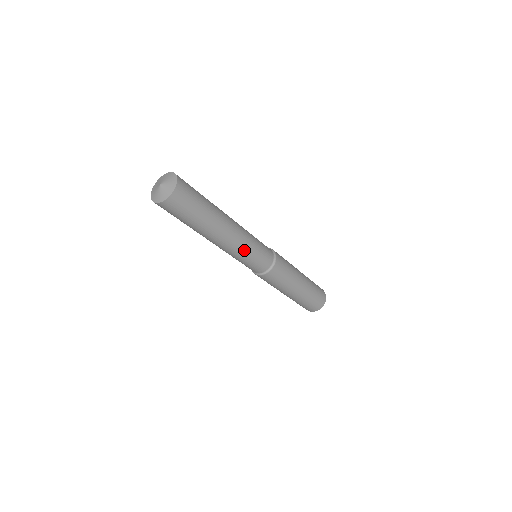
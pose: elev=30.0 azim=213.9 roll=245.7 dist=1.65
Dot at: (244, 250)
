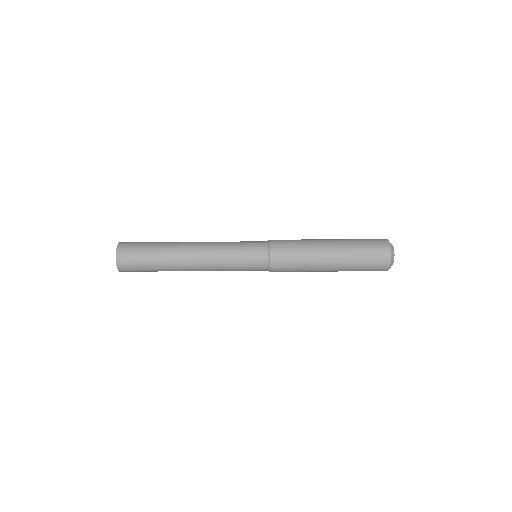
Dot at: (223, 267)
